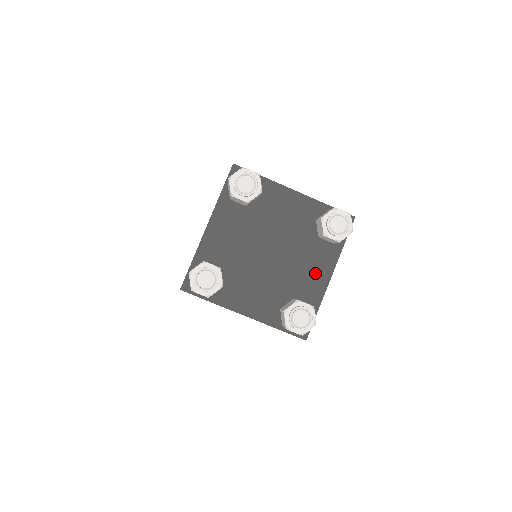
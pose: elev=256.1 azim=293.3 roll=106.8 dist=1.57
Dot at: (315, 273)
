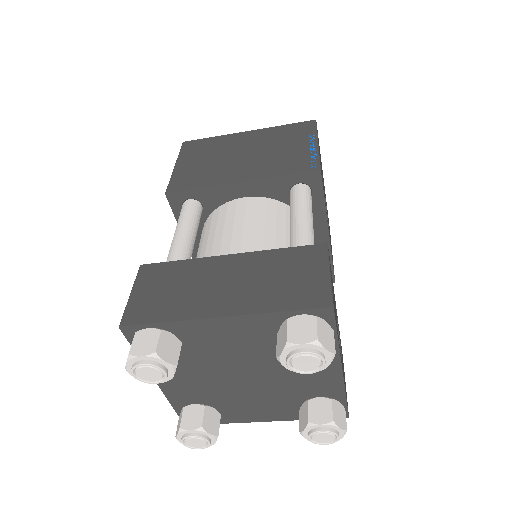
Dot at: (317, 374)
